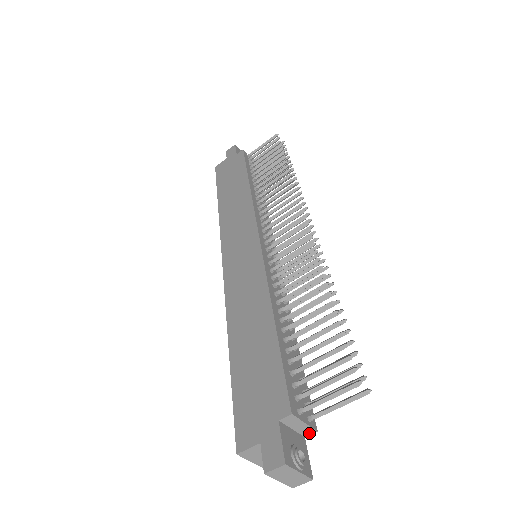
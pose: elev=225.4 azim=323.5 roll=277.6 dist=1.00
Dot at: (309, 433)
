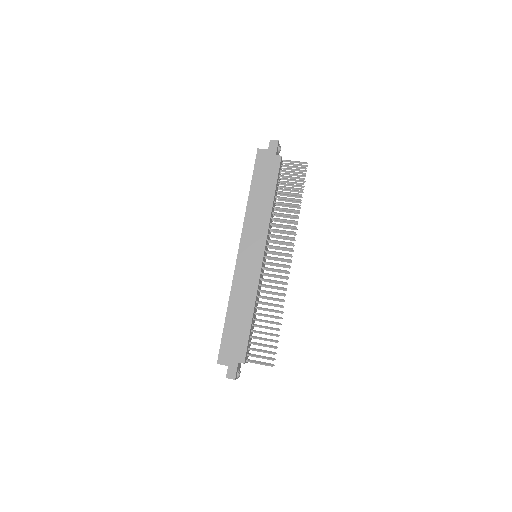
Dot at: occluded
